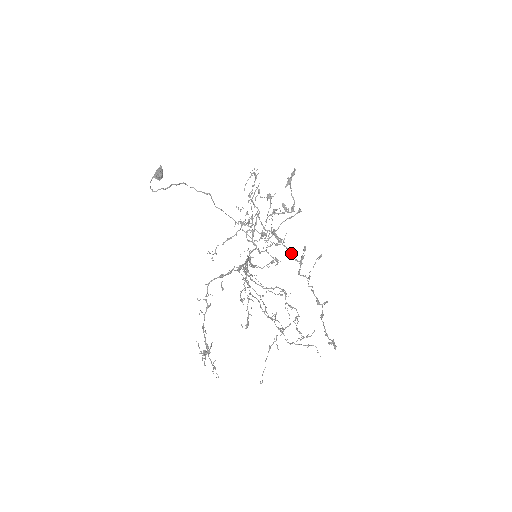
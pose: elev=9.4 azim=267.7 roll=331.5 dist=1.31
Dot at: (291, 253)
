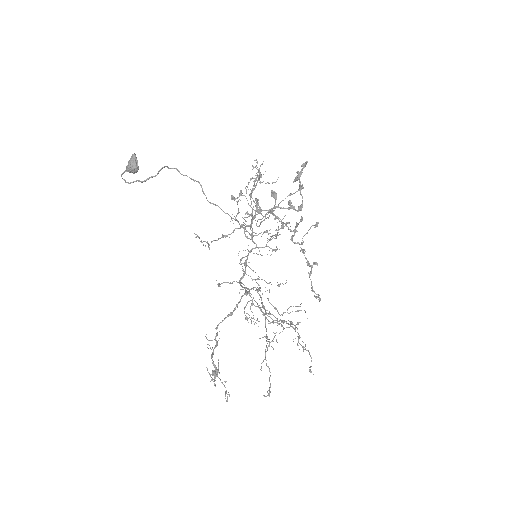
Dot at: occluded
